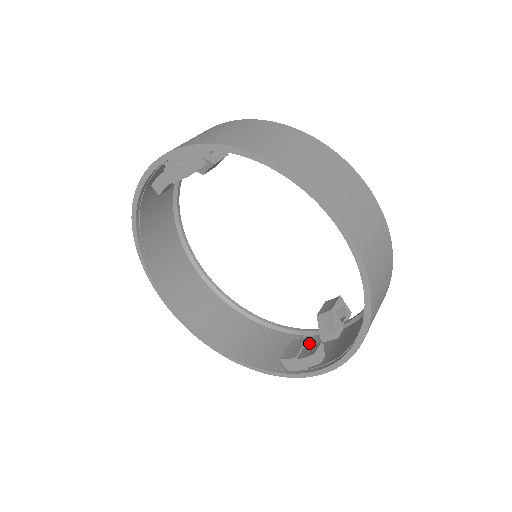
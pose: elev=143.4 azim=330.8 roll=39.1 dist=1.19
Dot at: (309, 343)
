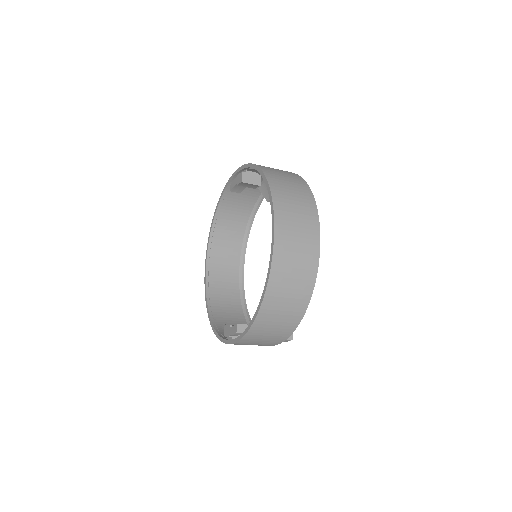
Dot at: occluded
